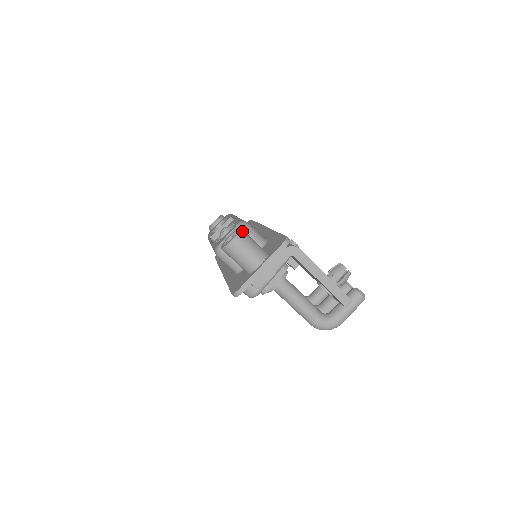
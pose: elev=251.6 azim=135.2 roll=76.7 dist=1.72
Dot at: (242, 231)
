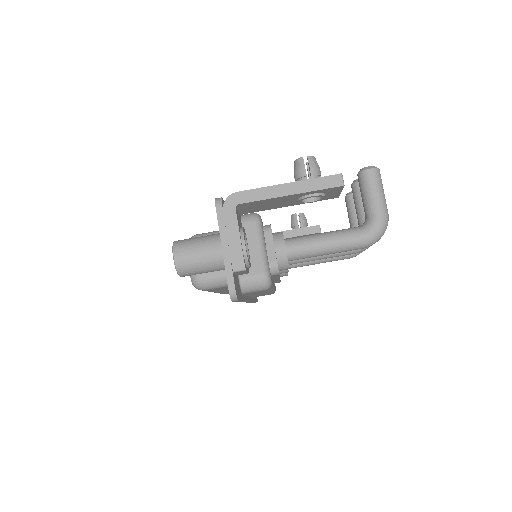
Dot at: (176, 241)
